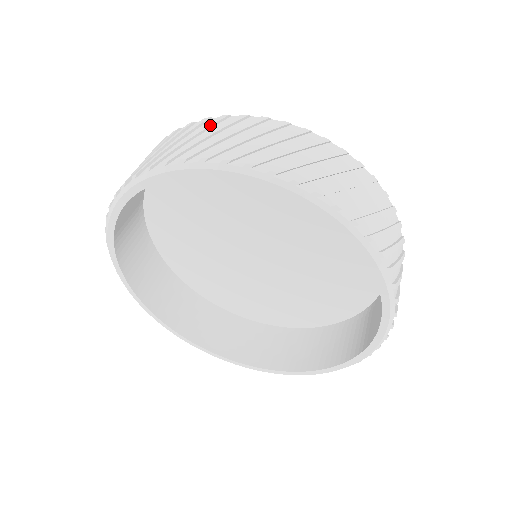
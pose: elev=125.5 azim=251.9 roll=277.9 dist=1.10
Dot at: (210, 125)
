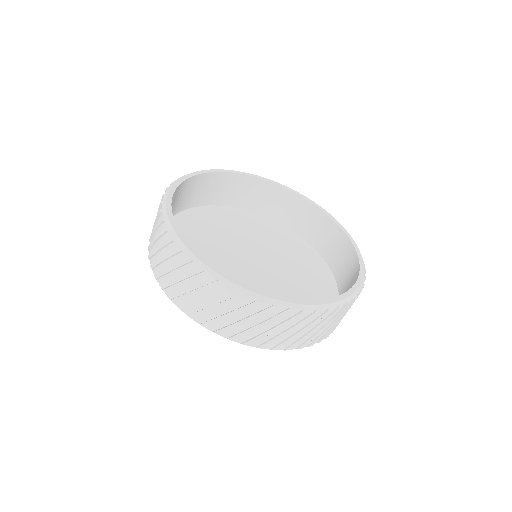
Dot at: occluded
